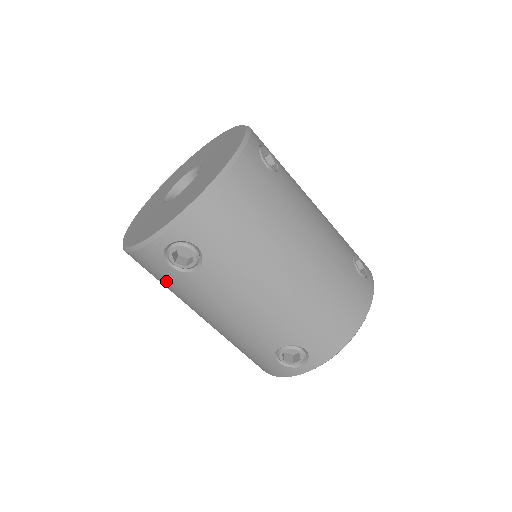
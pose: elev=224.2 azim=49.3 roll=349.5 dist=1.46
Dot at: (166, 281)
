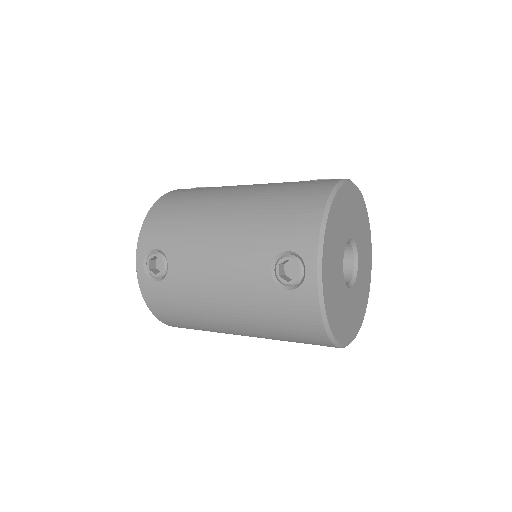
Dot at: (175, 305)
